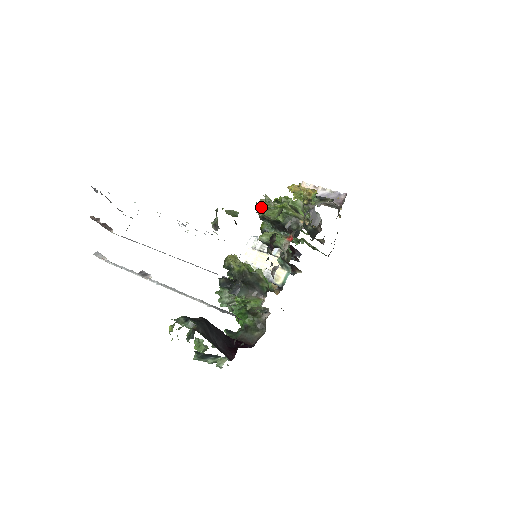
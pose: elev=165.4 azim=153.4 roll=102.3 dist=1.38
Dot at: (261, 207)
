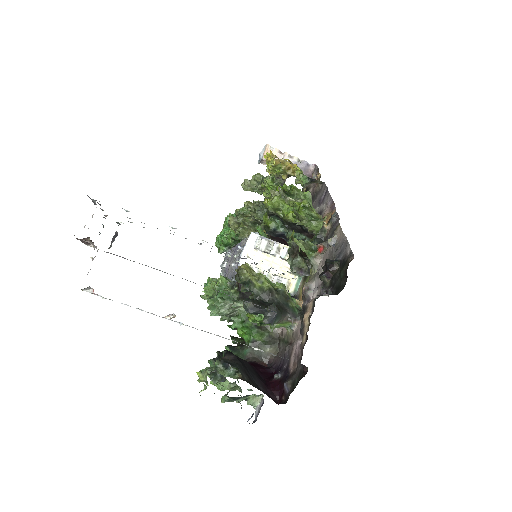
Dot at: (304, 219)
